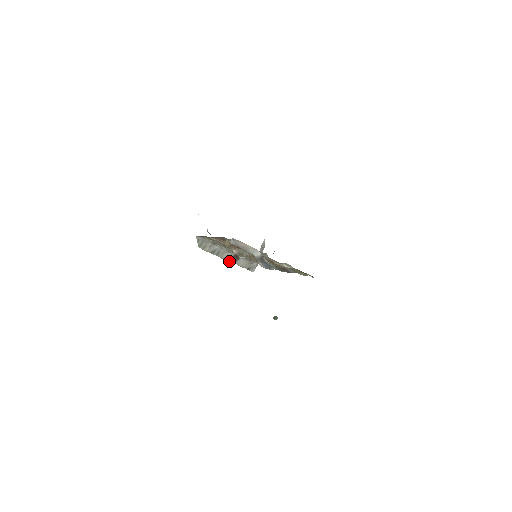
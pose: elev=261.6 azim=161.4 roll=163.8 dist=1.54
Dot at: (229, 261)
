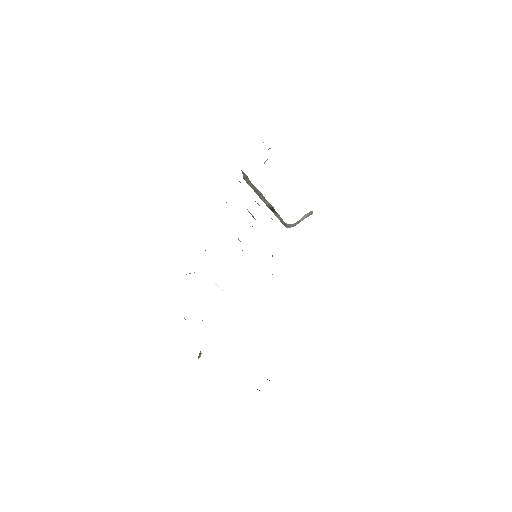
Dot at: (268, 206)
